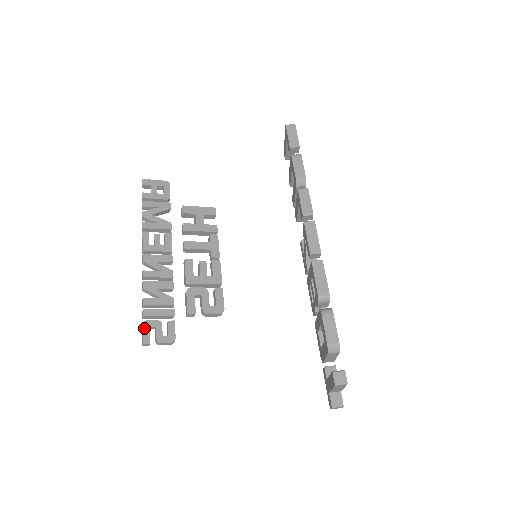
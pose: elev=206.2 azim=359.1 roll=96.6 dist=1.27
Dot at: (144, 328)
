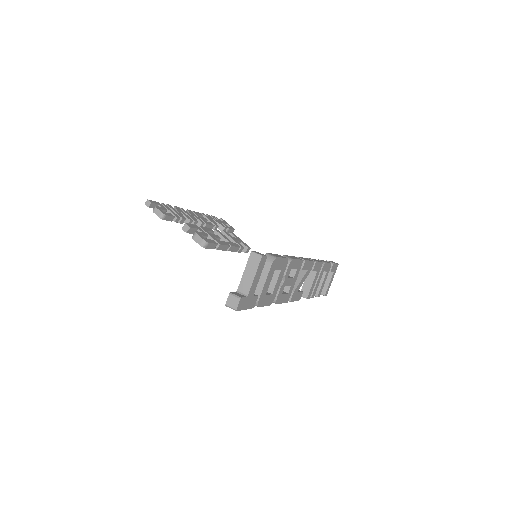
Dot at: (156, 202)
